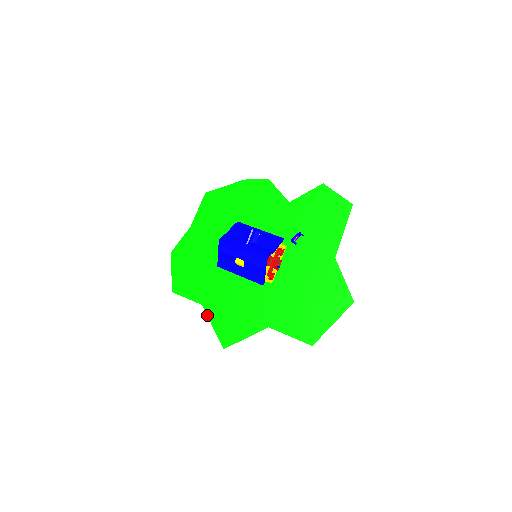
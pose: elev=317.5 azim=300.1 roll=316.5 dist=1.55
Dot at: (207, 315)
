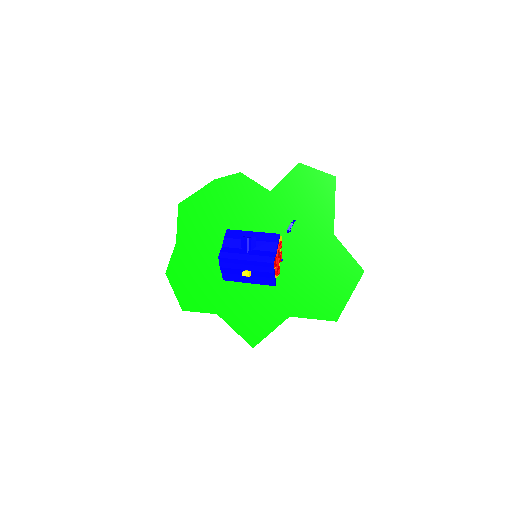
Dot at: occluded
